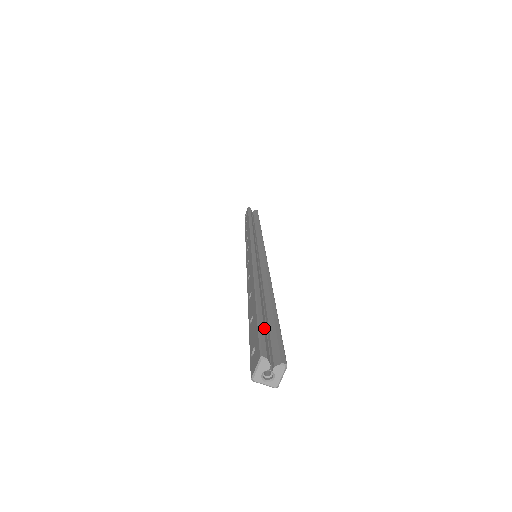
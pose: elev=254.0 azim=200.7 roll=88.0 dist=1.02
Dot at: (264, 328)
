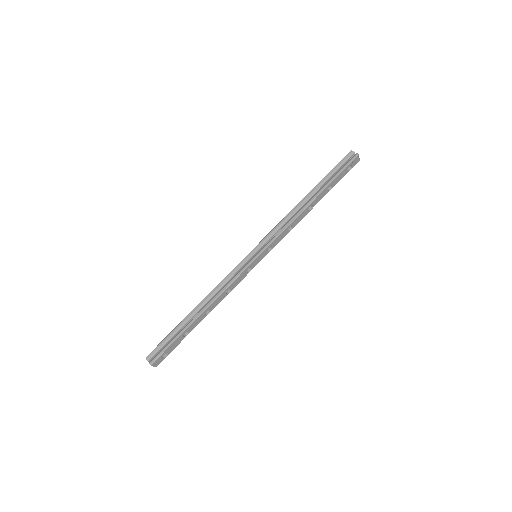
Dot at: (165, 341)
